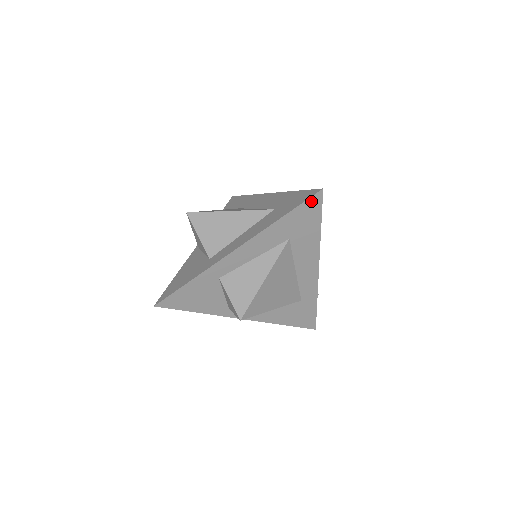
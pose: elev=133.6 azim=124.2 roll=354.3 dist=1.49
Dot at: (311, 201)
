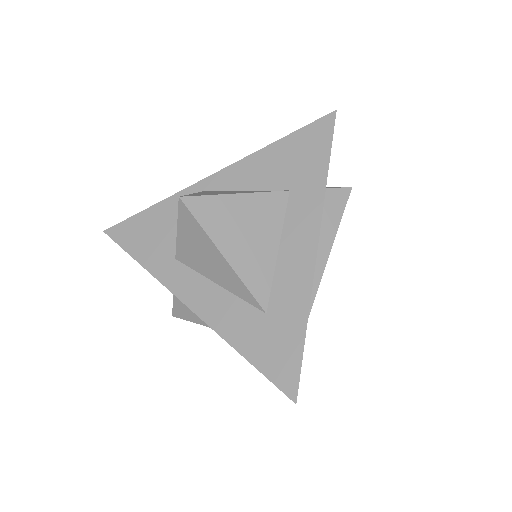
Dot at: (281, 385)
